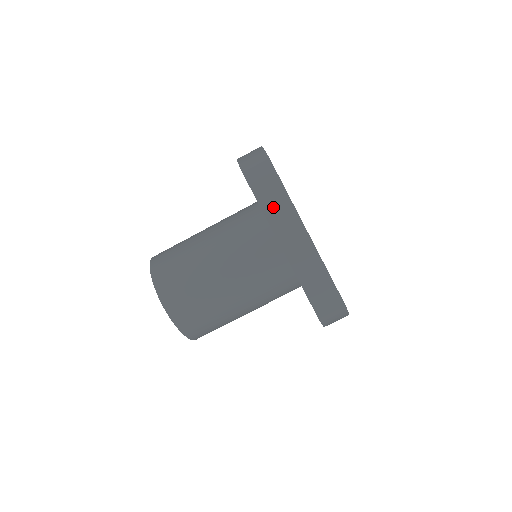
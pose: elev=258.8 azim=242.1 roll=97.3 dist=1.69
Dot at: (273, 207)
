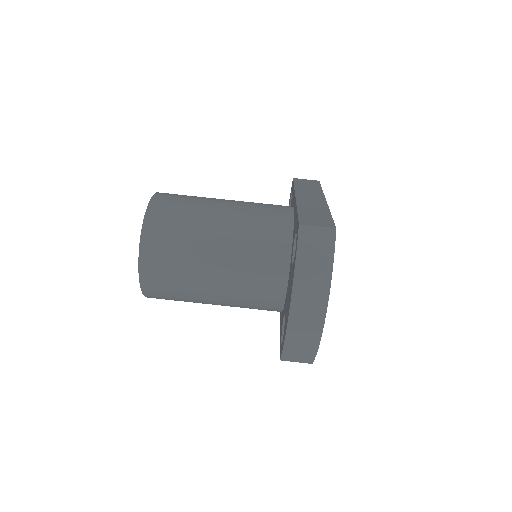
Dot at: (305, 189)
